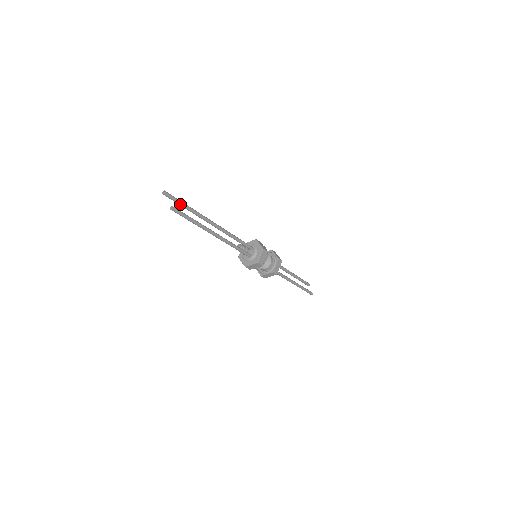
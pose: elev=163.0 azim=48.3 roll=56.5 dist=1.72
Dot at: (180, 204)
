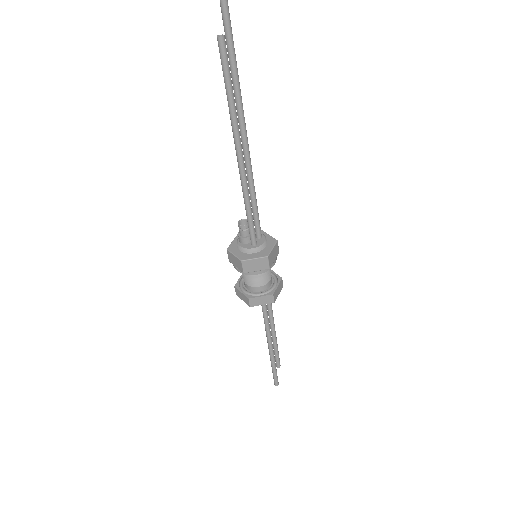
Dot at: (231, 45)
